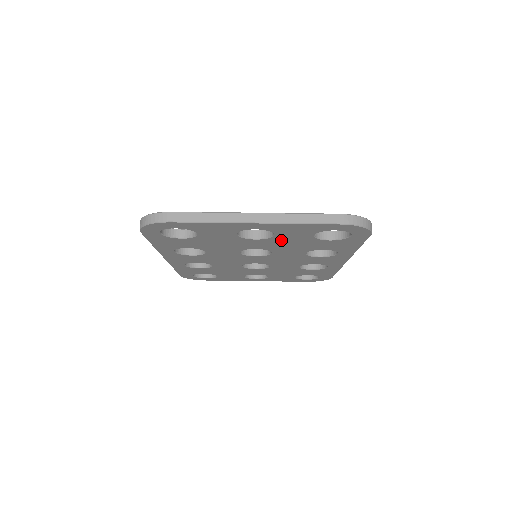
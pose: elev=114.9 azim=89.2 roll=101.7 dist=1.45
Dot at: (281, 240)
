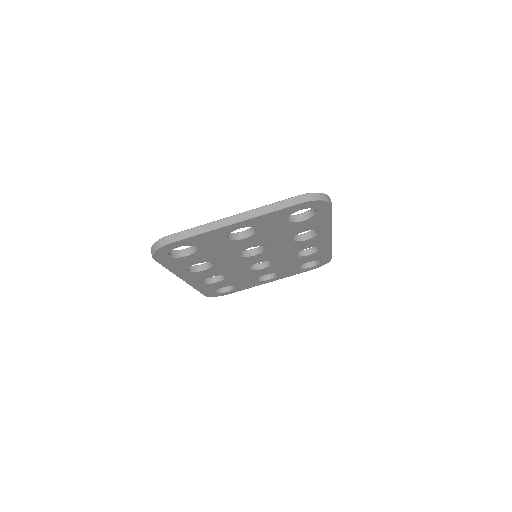
Dot at: (265, 233)
